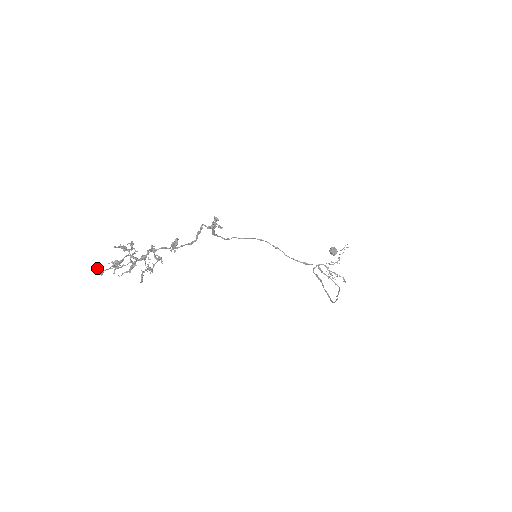
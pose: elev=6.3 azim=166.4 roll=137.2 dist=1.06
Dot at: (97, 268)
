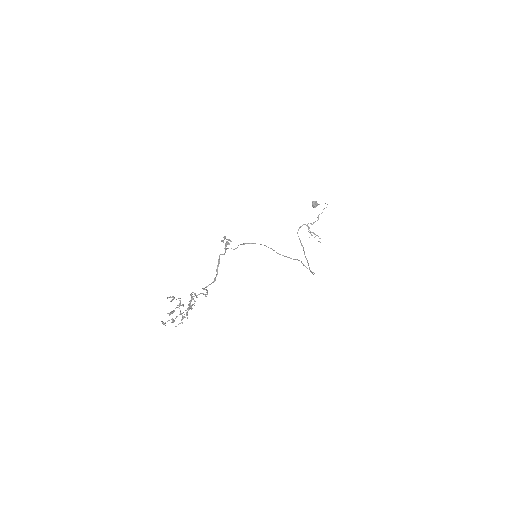
Dot at: (161, 321)
